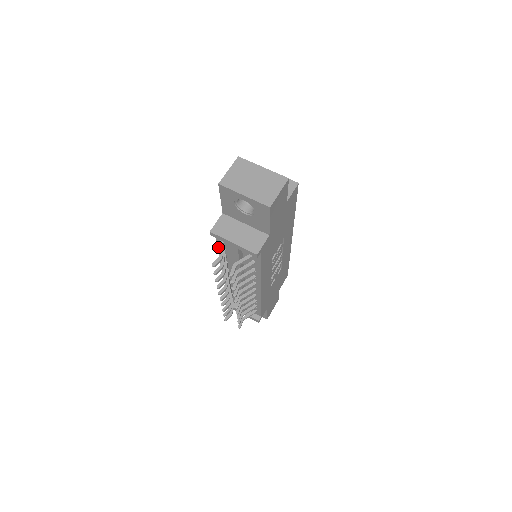
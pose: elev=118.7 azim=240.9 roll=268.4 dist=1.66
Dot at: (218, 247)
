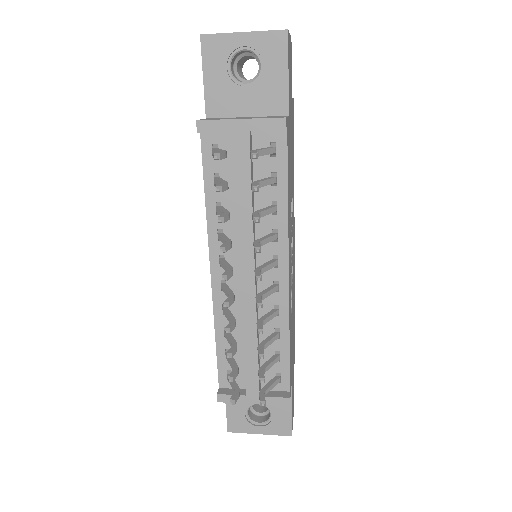
Dot at: (205, 190)
